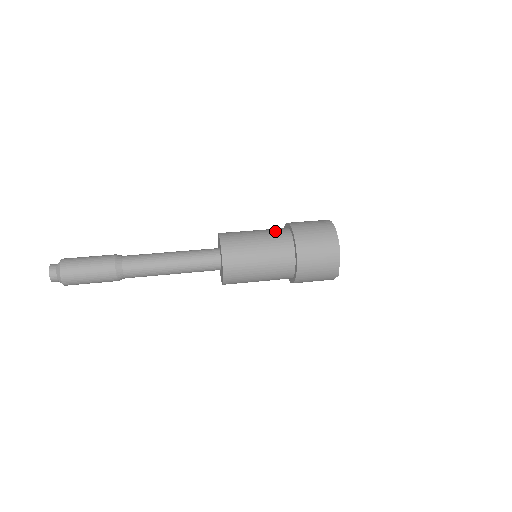
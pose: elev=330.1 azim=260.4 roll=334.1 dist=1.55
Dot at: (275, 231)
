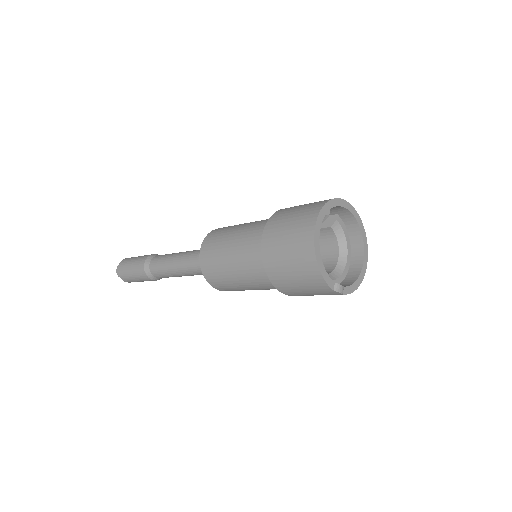
Dot at: (256, 228)
